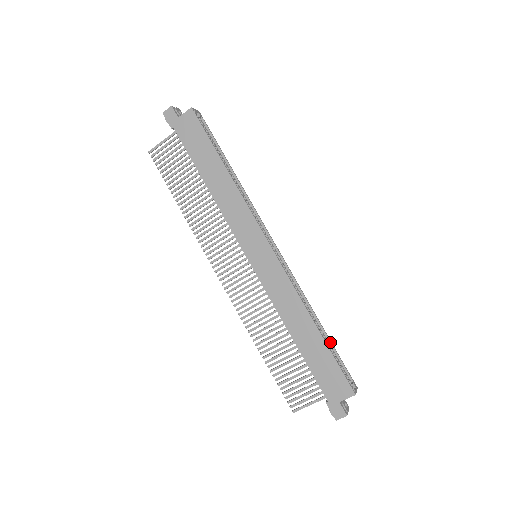
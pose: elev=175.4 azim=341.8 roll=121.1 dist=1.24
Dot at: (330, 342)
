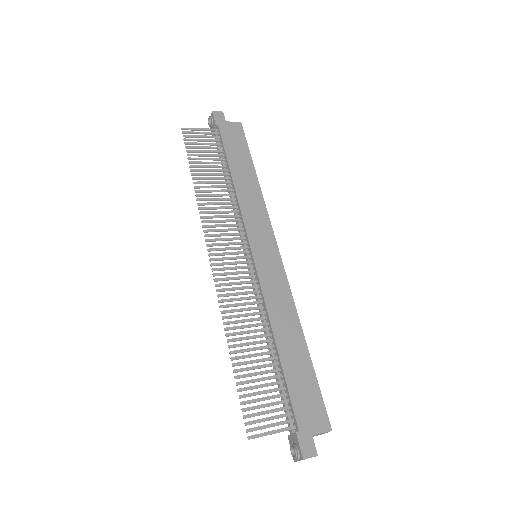
Dot at: occluded
